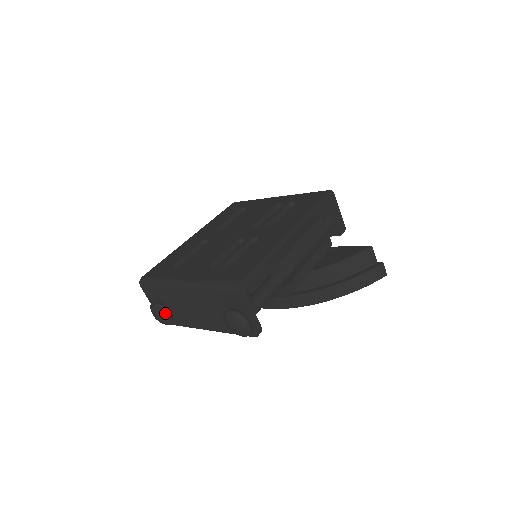
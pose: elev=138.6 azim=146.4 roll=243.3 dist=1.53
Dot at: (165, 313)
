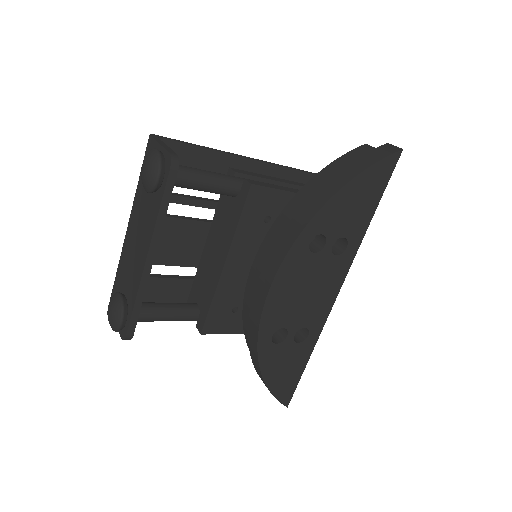
Dot at: (116, 295)
